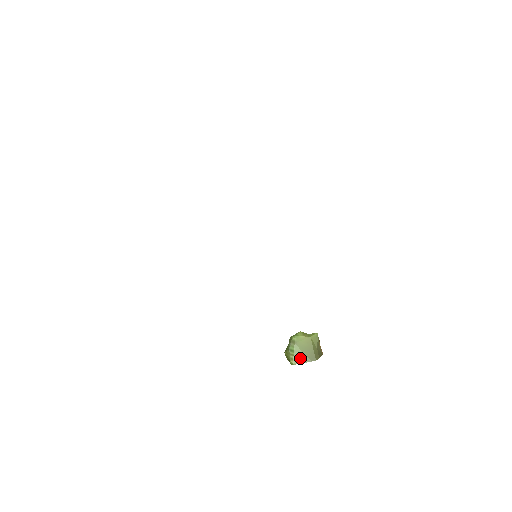
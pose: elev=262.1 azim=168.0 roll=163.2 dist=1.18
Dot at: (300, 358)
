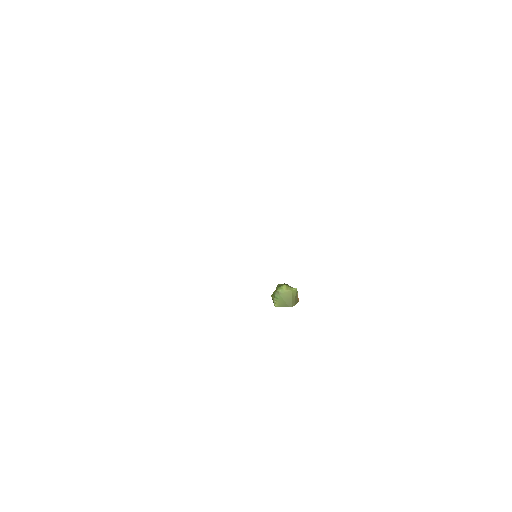
Dot at: (281, 304)
